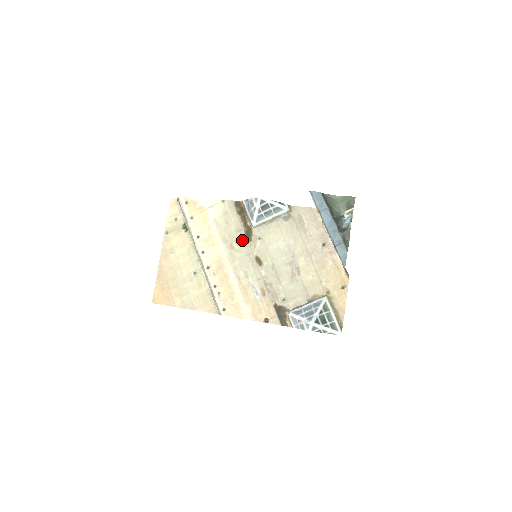
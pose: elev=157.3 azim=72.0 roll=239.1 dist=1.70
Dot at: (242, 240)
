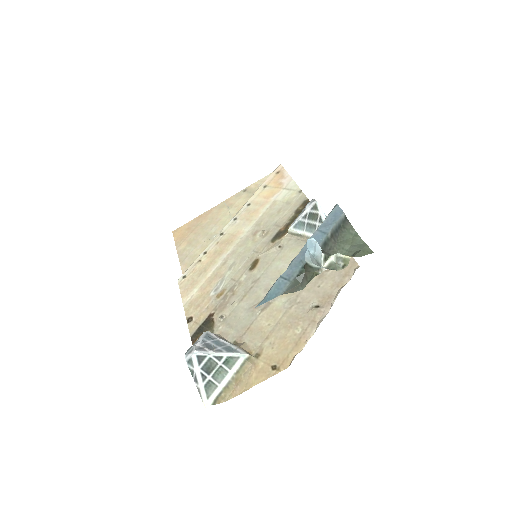
Dot at: (268, 235)
